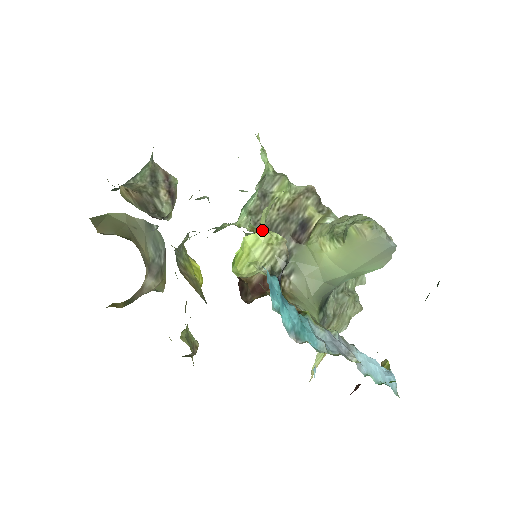
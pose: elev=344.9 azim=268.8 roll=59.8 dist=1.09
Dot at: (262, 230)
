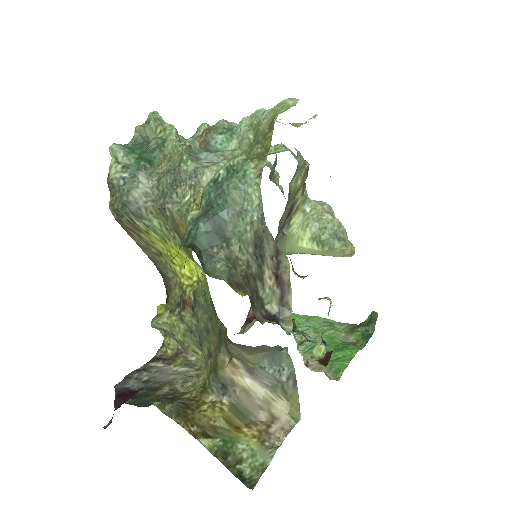
Dot at: occluded
